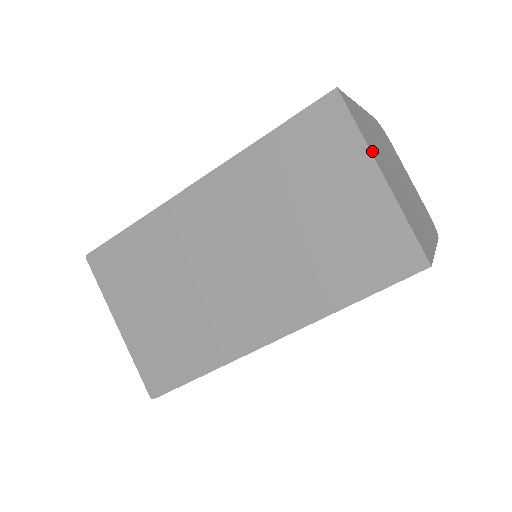
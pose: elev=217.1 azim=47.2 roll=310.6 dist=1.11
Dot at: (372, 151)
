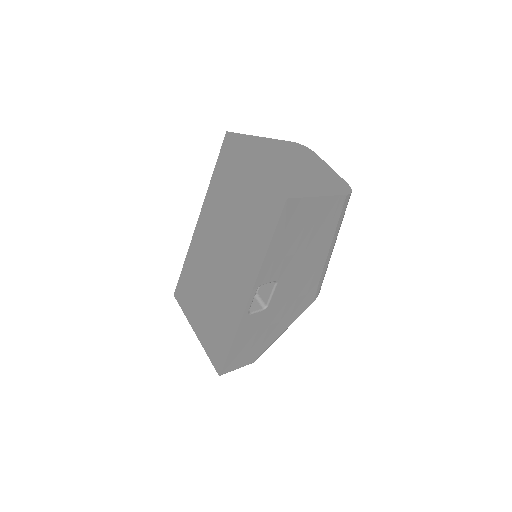
Dot at: (250, 154)
